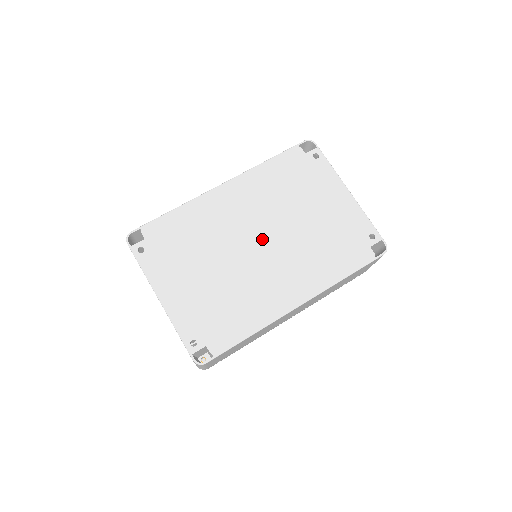
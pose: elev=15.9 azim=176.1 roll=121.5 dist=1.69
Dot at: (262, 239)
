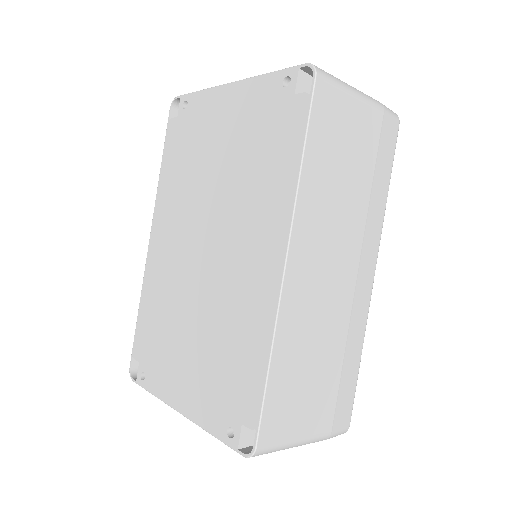
Dot at: (204, 242)
